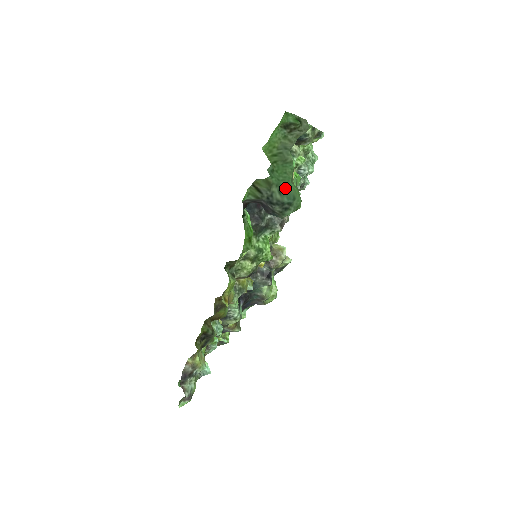
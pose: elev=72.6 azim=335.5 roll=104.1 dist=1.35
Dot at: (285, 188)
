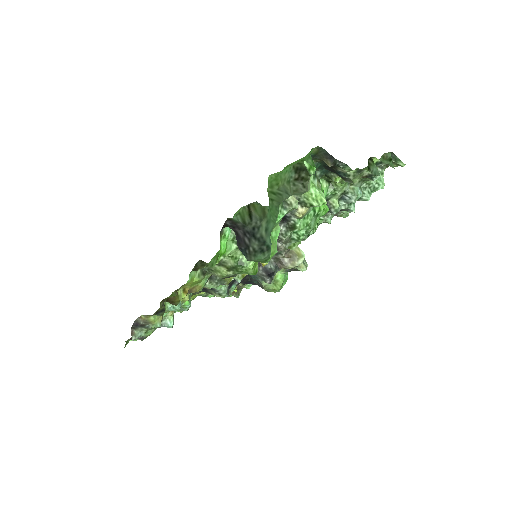
Dot at: (271, 230)
